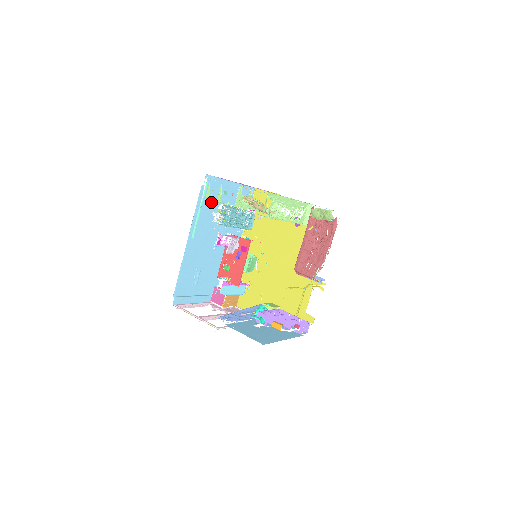
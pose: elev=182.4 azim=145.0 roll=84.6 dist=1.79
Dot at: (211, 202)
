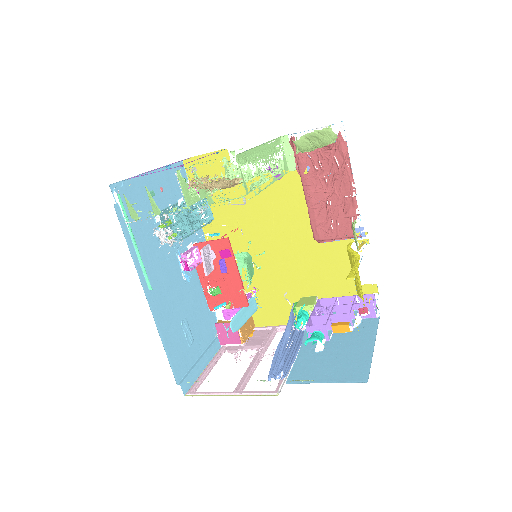
Dot at: (142, 221)
